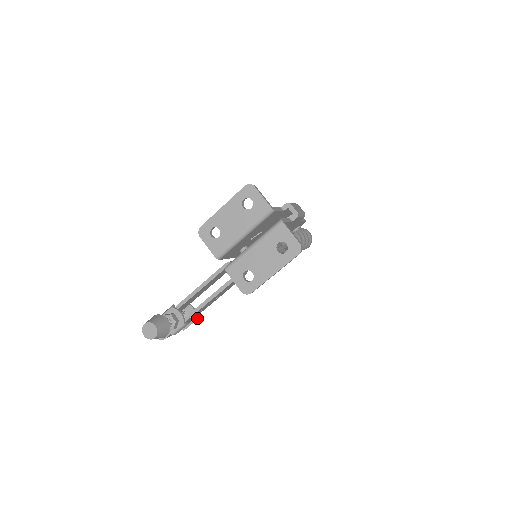
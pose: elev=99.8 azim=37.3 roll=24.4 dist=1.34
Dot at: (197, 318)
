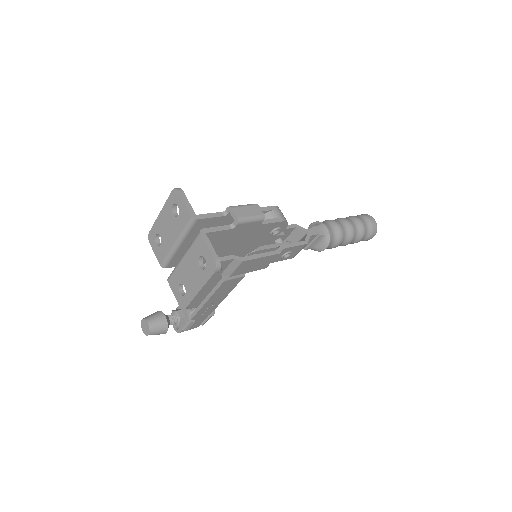
Dot at: (212, 315)
